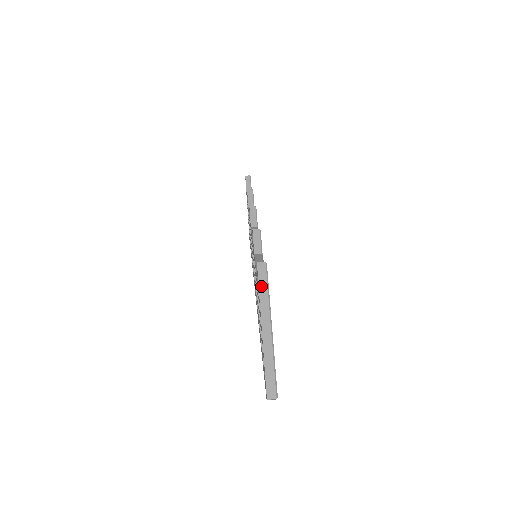
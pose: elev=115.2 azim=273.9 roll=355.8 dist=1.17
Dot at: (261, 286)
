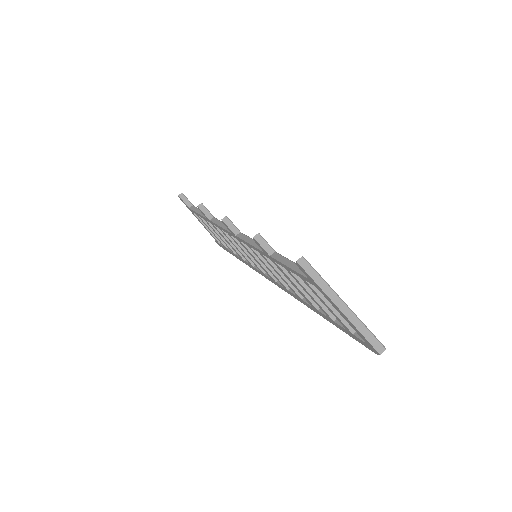
Dot at: (313, 277)
